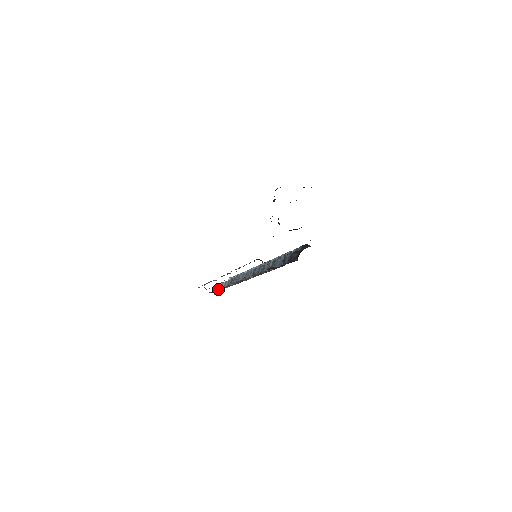
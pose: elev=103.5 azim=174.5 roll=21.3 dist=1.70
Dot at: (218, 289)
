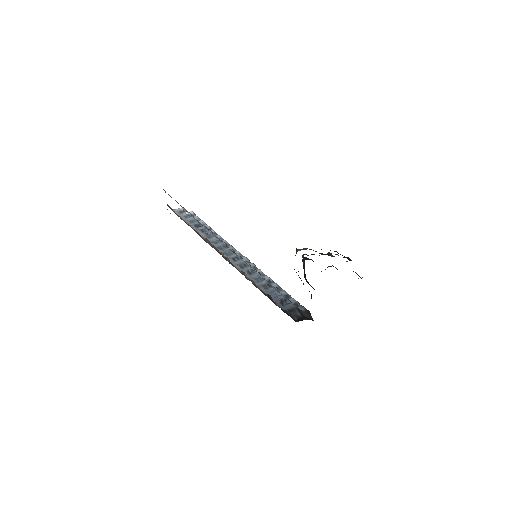
Dot at: (175, 209)
